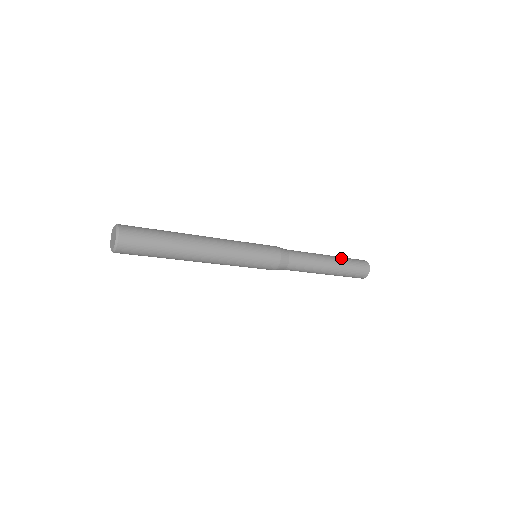
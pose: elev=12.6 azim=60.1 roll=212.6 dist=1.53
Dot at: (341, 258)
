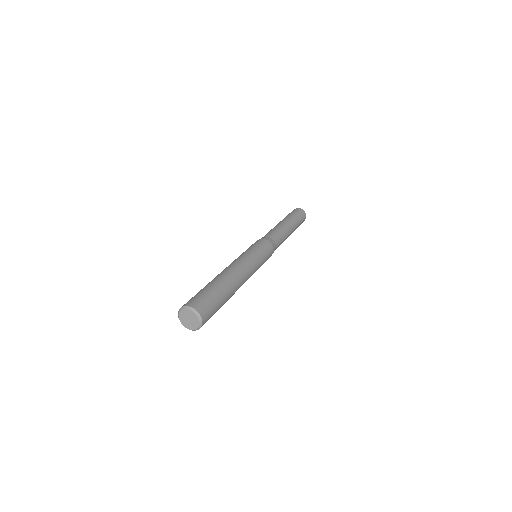
Dot at: (295, 221)
